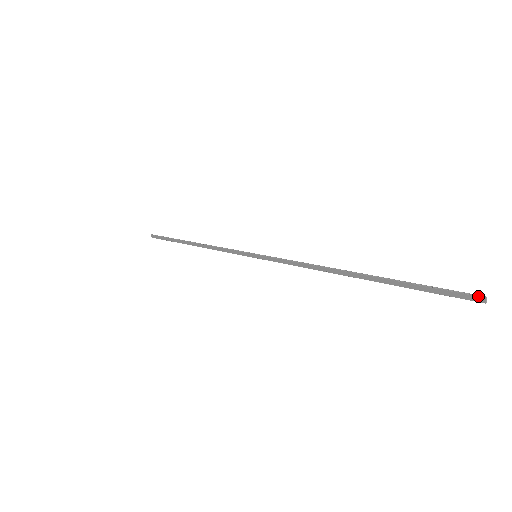
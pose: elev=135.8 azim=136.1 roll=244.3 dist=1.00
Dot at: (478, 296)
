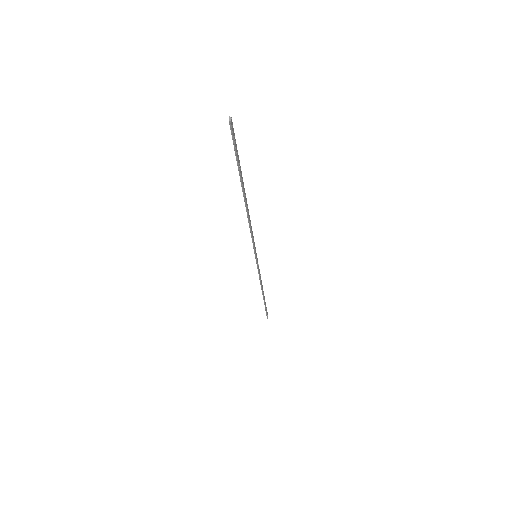
Dot at: (230, 120)
